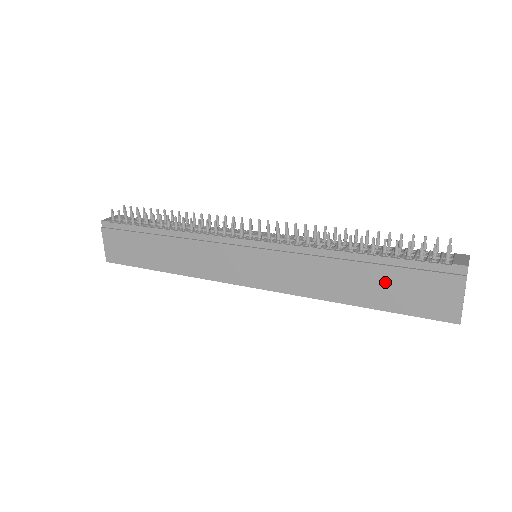
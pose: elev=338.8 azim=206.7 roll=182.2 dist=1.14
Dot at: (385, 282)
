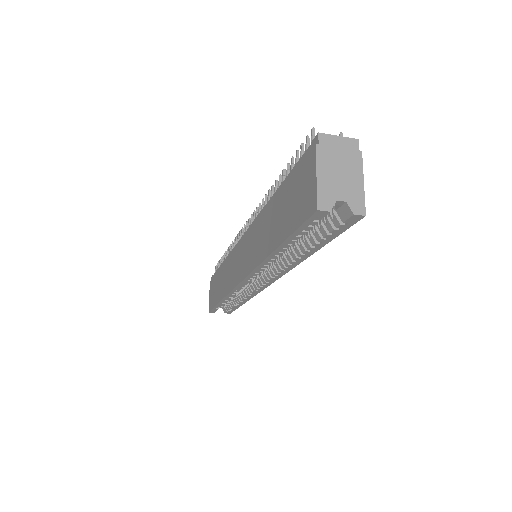
Dot at: (283, 206)
